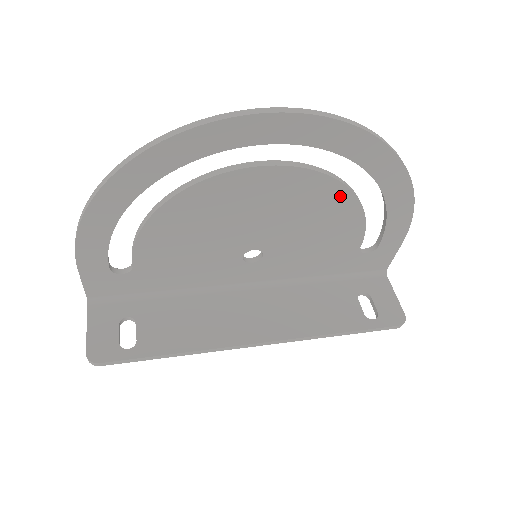
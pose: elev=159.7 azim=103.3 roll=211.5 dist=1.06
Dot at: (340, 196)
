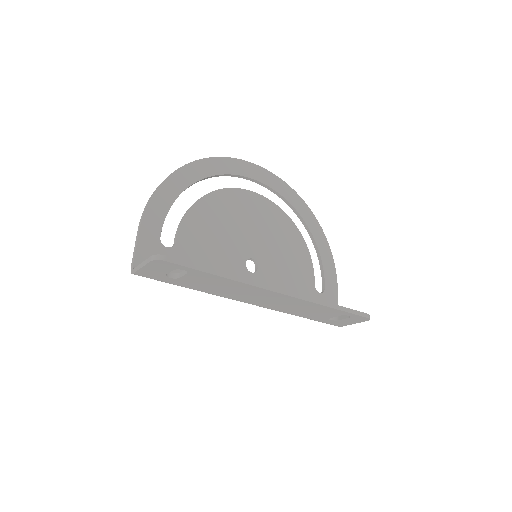
Dot at: (293, 230)
